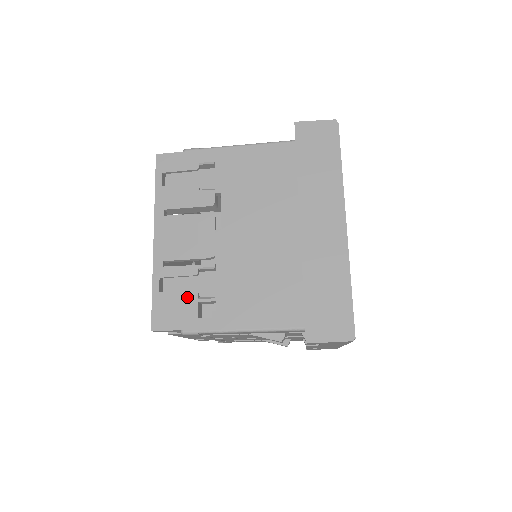
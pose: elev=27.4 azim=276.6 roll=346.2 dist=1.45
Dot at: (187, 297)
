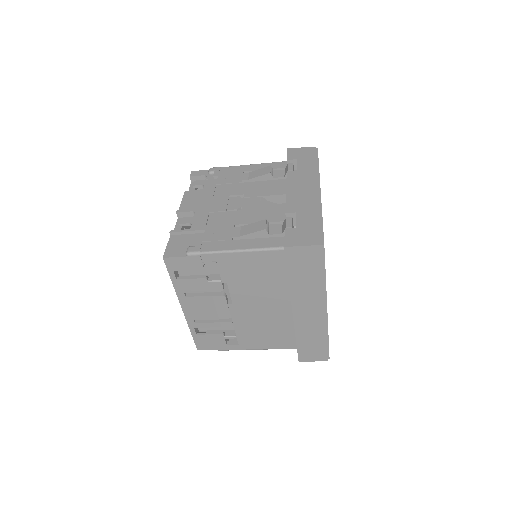
Dot at: (217, 337)
